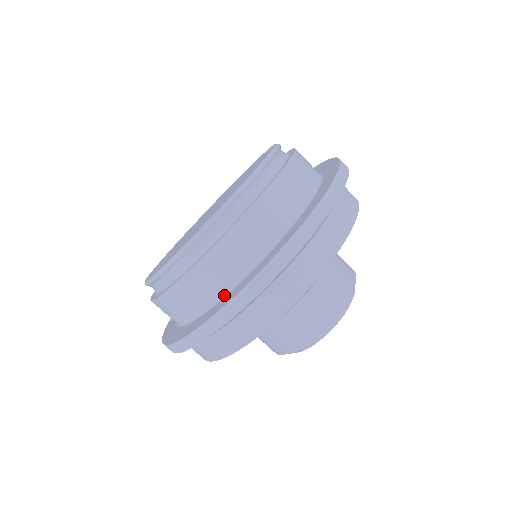
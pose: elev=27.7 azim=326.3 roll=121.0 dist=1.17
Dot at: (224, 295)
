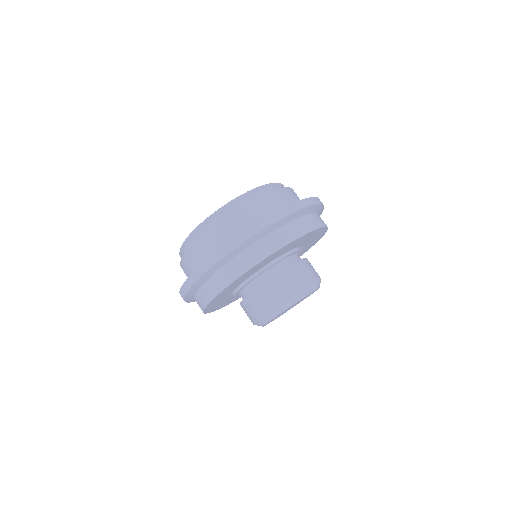
Dot at: occluded
